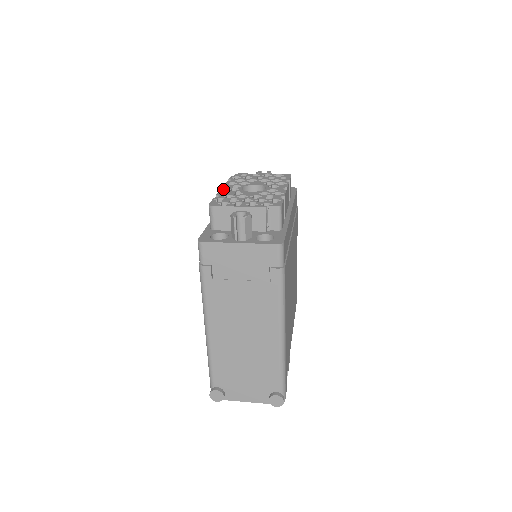
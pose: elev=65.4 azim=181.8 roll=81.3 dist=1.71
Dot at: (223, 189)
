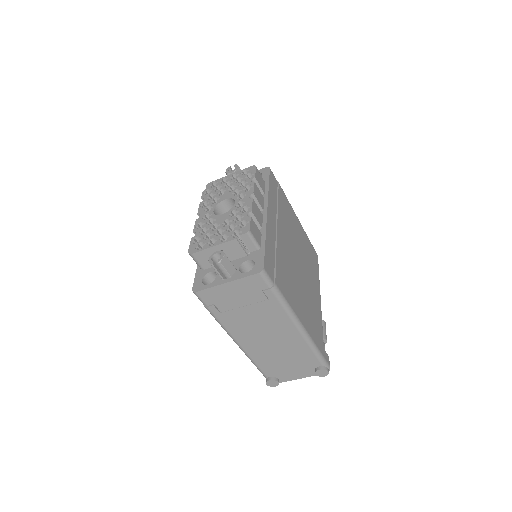
Dot at: (198, 219)
